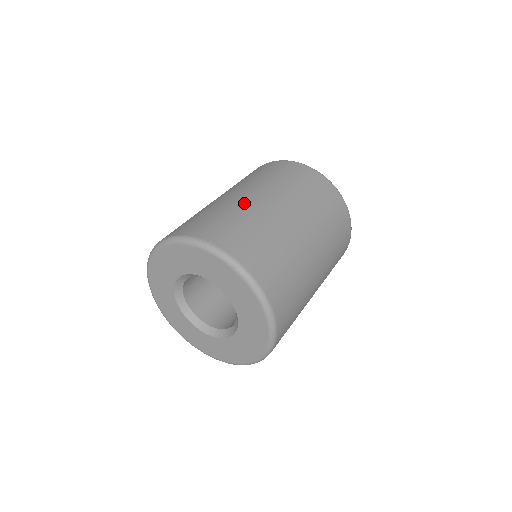
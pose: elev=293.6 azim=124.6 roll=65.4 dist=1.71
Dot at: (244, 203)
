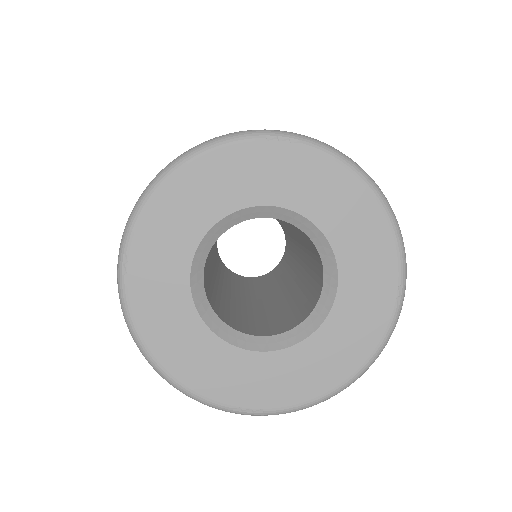
Dot at: occluded
